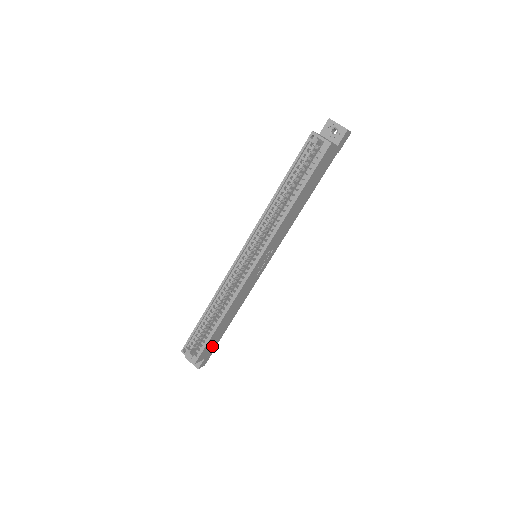
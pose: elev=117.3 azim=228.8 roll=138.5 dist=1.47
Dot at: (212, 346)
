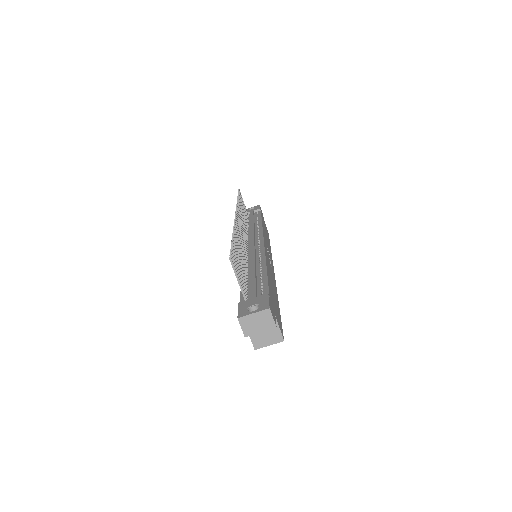
Dot at: occluded
